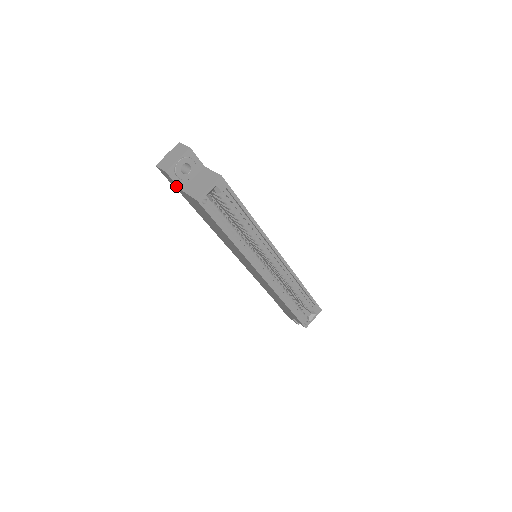
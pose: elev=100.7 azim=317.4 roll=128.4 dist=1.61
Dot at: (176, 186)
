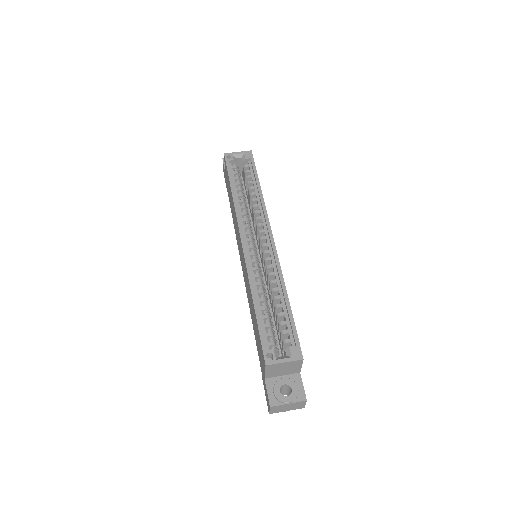
Dot at: (225, 176)
